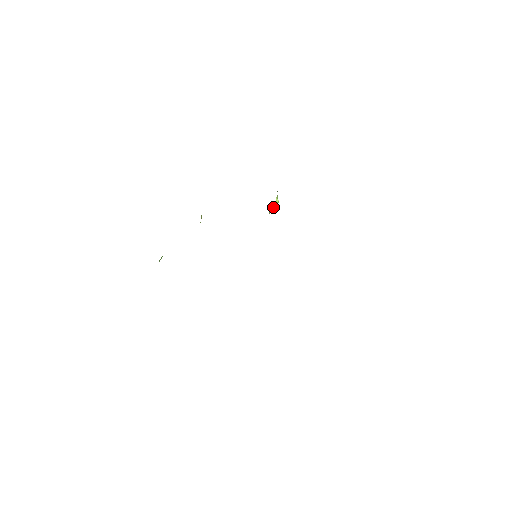
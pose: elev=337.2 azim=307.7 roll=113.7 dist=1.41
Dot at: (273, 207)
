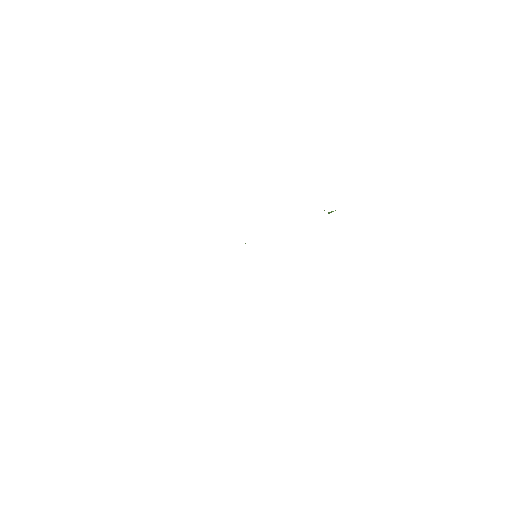
Dot at: occluded
